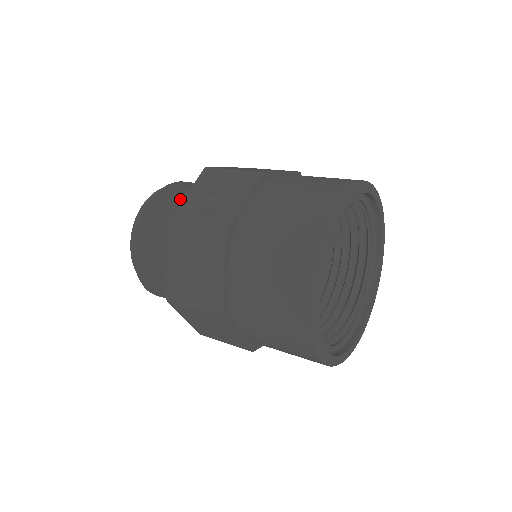
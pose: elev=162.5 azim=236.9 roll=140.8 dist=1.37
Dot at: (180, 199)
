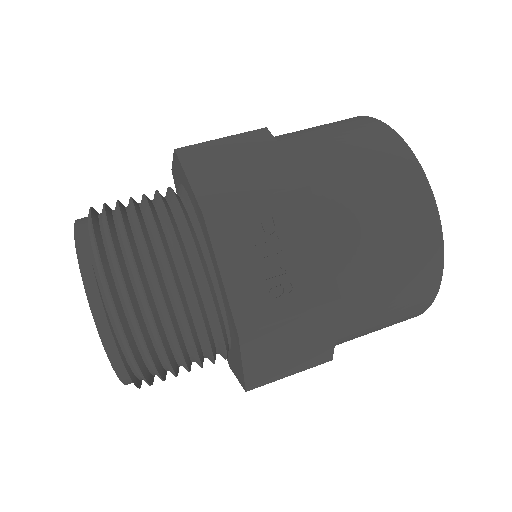
Dot at: (171, 273)
